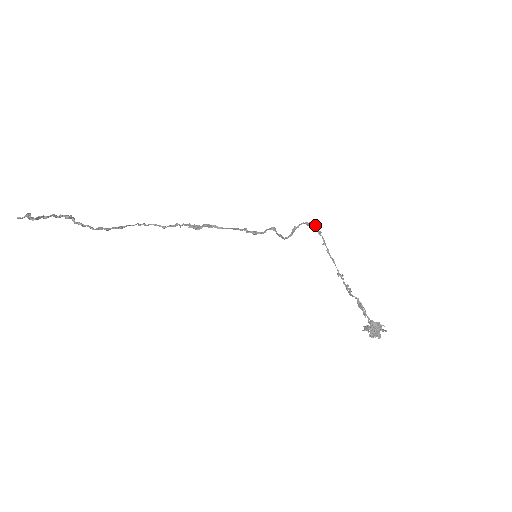
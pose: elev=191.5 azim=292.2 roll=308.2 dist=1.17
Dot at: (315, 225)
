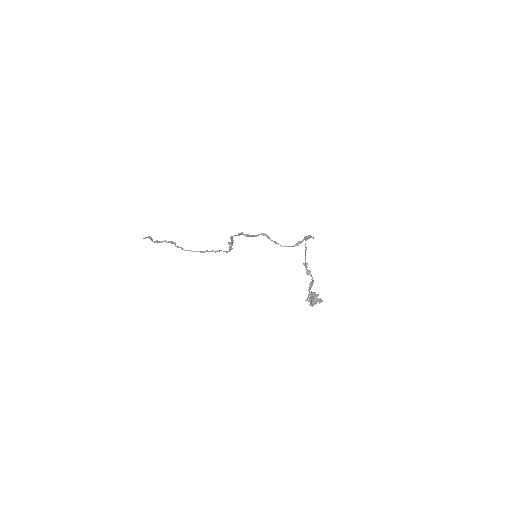
Dot at: (308, 236)
